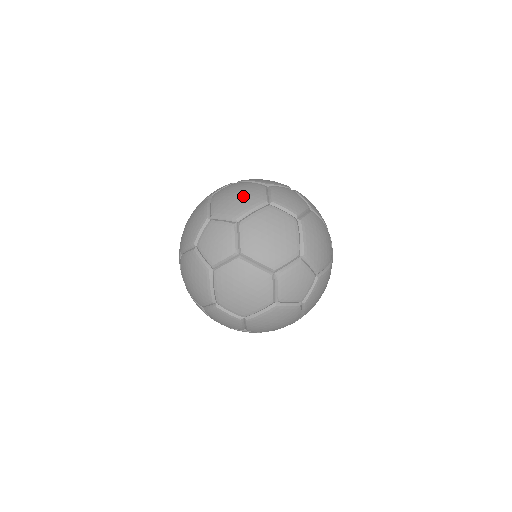
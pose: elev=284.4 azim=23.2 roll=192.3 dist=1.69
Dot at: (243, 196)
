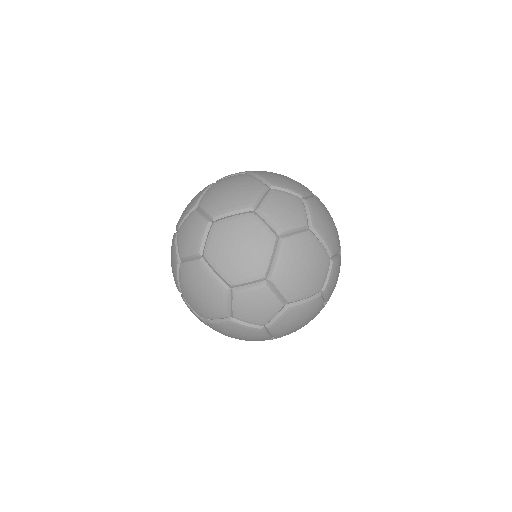
Dot at: (310, 277)
